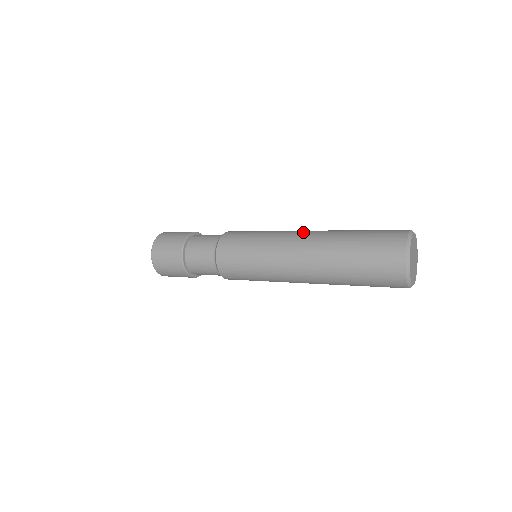
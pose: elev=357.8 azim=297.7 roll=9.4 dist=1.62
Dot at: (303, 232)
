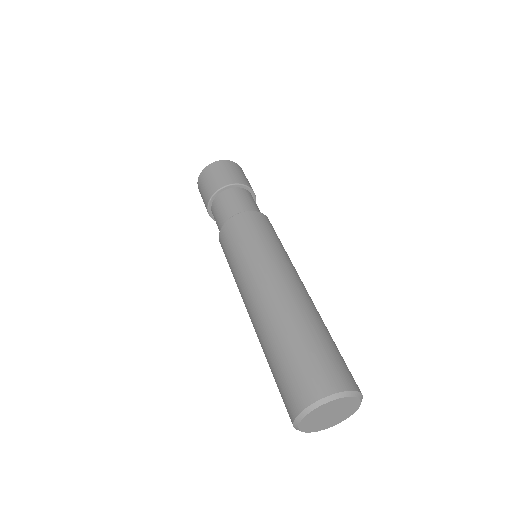
Dot at: (259, 292)
